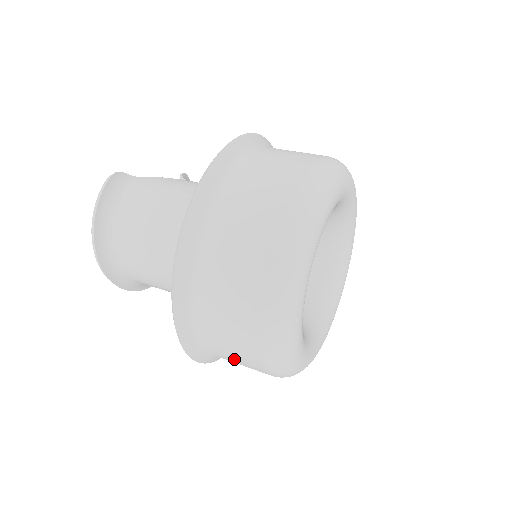
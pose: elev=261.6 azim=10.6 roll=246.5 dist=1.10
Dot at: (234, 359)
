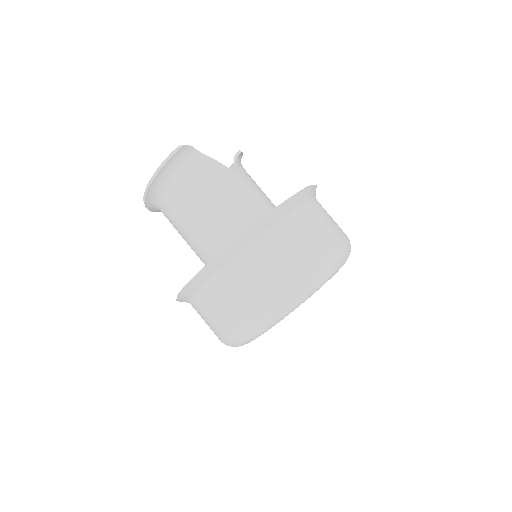
Dot at: occluded
